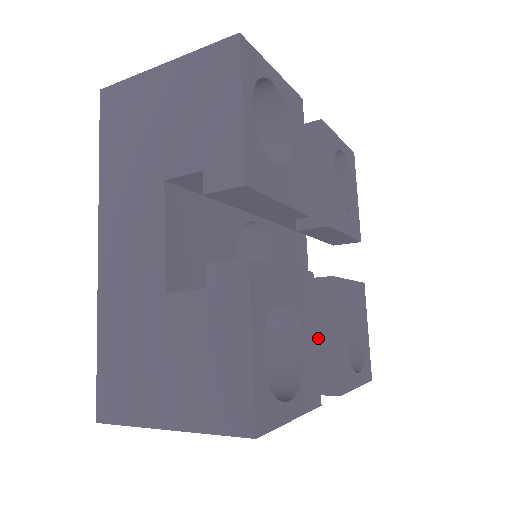
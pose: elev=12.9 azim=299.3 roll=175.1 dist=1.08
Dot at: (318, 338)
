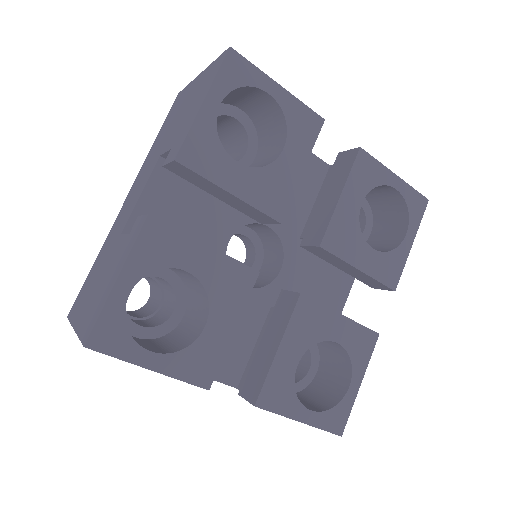
Dot at: (267, 346)
